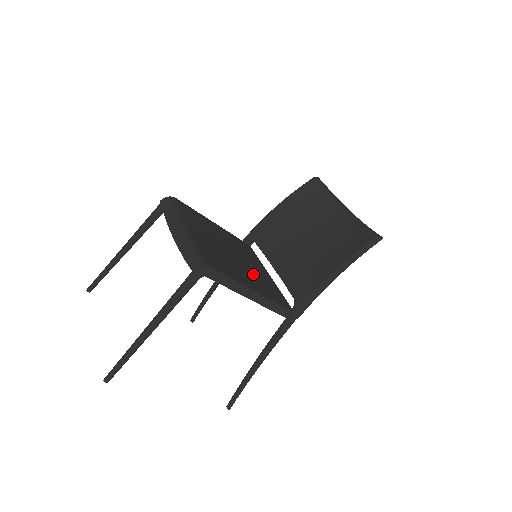
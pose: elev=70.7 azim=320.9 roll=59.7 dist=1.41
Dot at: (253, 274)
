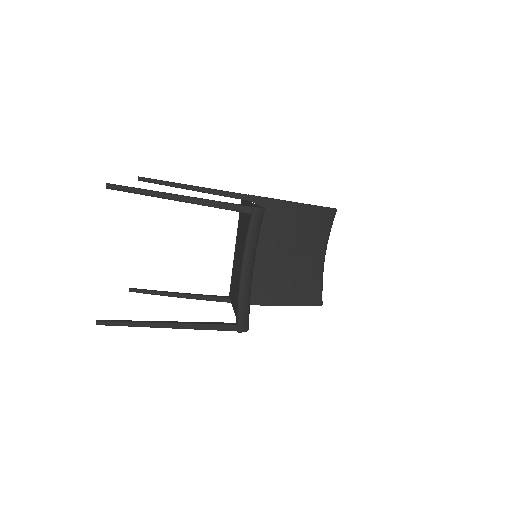
Dot at: occluded
